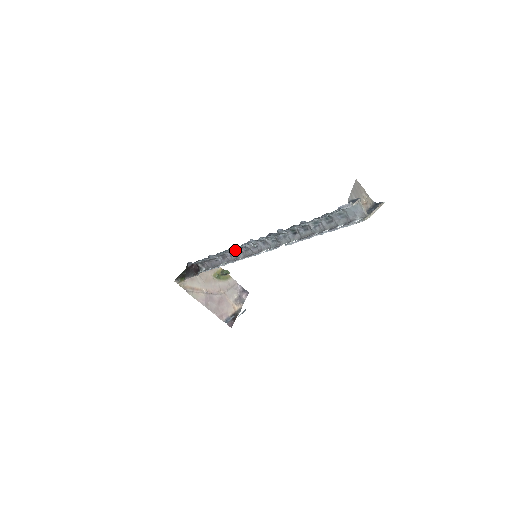
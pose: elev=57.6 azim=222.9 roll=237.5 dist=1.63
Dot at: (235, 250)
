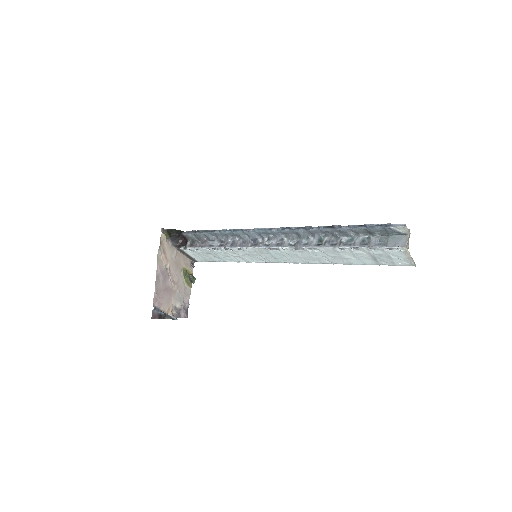
Dot at: (243, 240)
